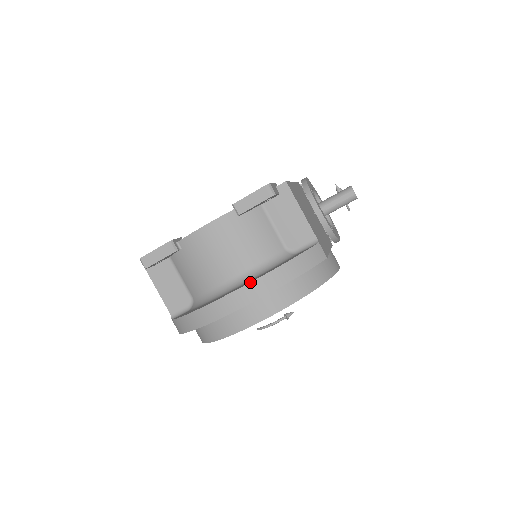
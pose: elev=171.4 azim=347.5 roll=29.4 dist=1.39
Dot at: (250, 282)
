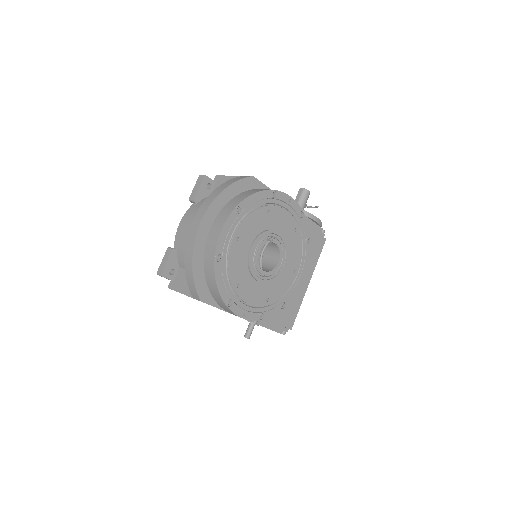
Dot at: (201, 205)
